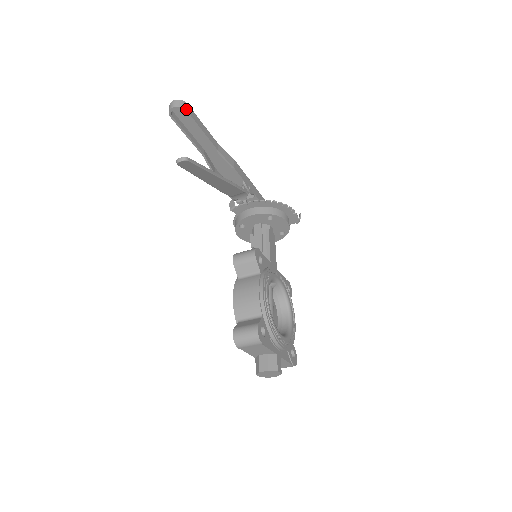
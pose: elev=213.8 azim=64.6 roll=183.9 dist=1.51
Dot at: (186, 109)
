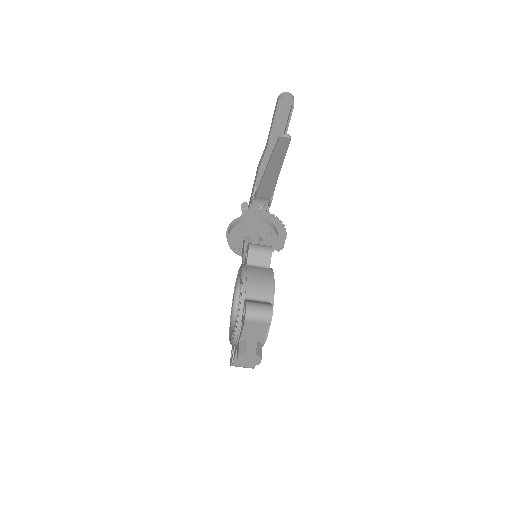
Dot at: occluded
